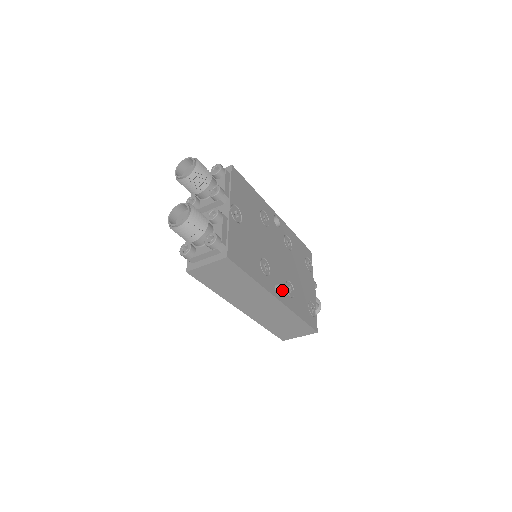
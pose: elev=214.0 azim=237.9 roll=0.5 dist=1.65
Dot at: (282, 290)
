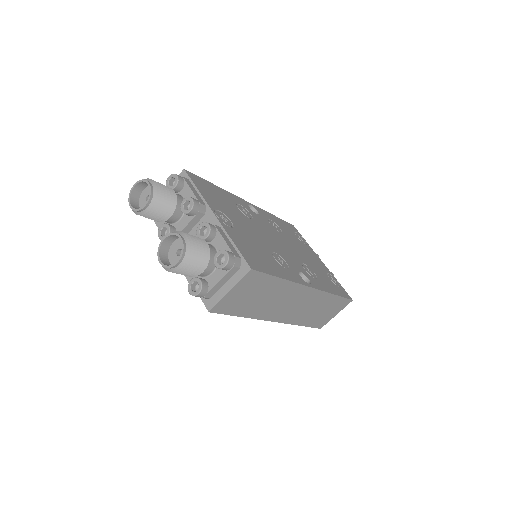
Dot at: (306, 276)
